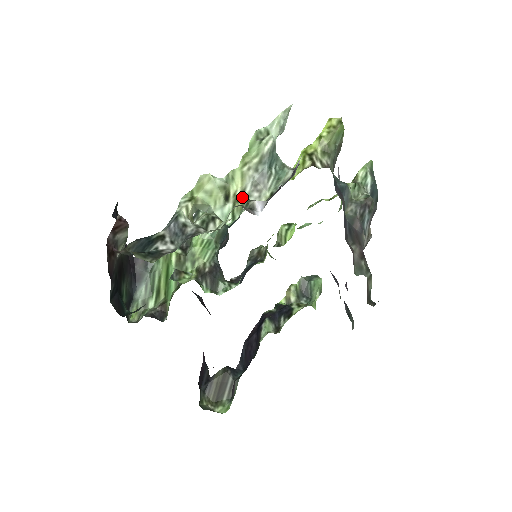
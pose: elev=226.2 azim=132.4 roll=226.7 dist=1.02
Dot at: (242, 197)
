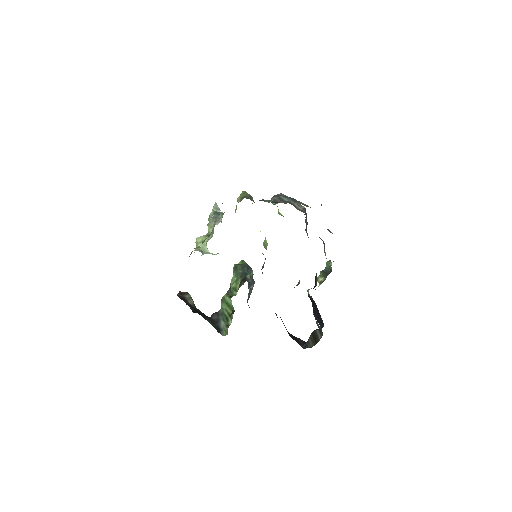
Dot at: occluded
